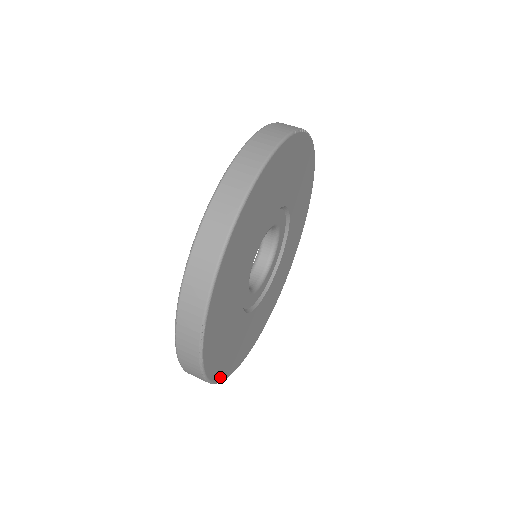
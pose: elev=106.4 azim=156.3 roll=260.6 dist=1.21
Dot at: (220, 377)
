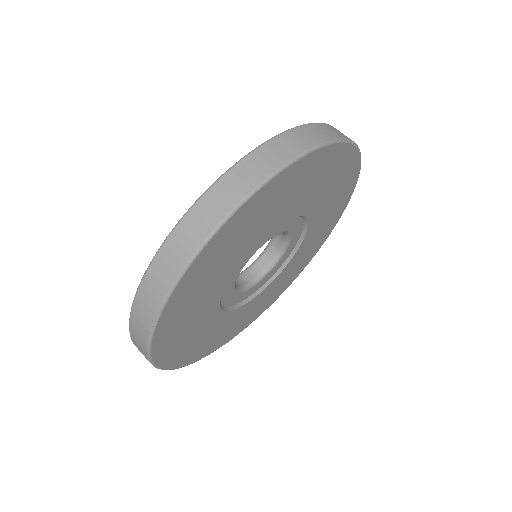
Dot at: (173, 365)
